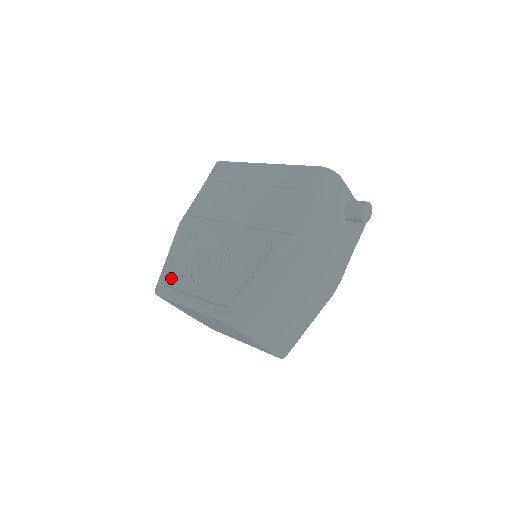
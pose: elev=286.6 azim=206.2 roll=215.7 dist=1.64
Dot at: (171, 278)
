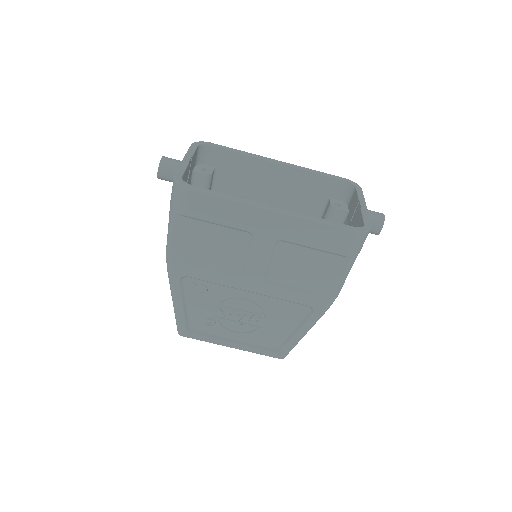
Dot at: (194, 325)
